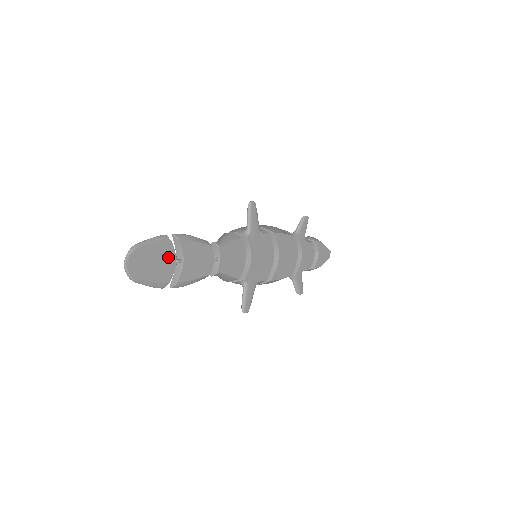
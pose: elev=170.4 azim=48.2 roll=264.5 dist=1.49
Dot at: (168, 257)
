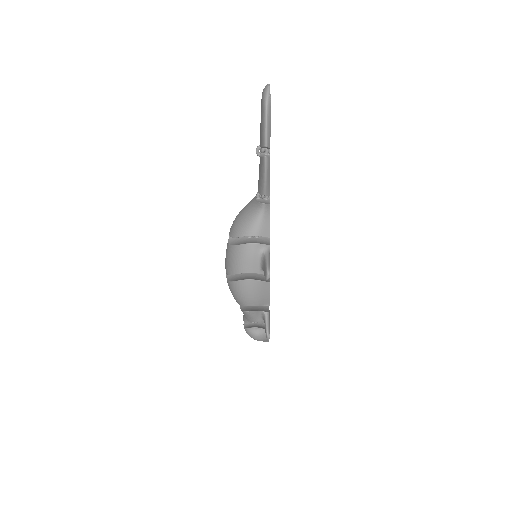
Dot at: occluded
